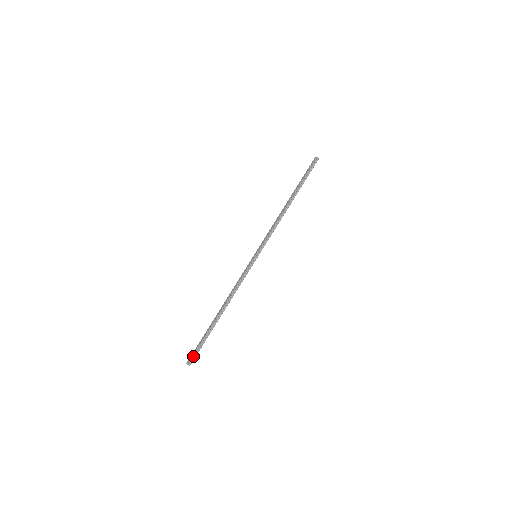
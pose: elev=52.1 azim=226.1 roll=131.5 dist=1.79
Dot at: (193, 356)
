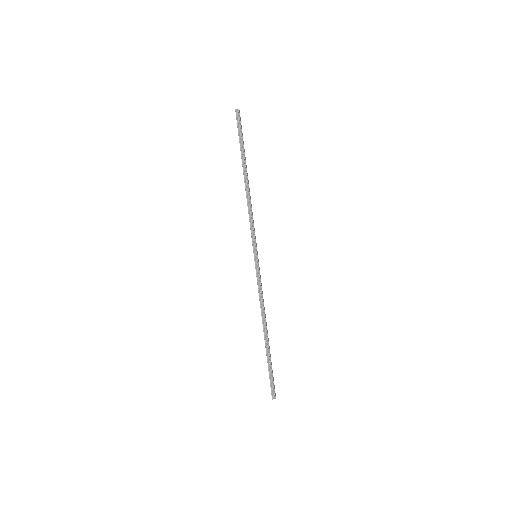
Dot at: (271, 389)
